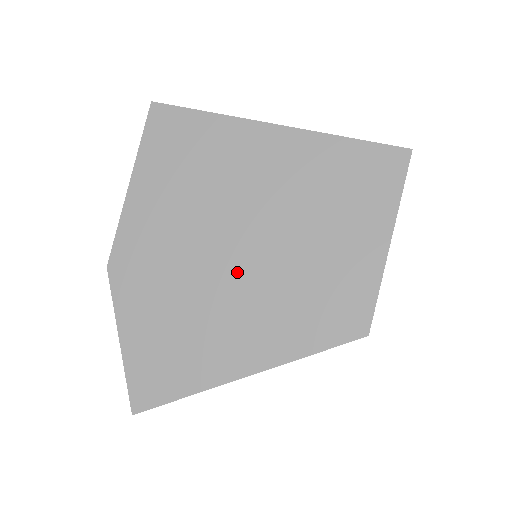
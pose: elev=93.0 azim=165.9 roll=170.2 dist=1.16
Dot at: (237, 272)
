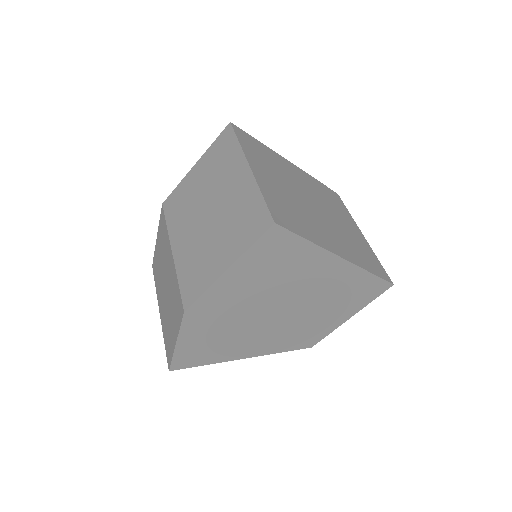
Dot at: (268, 322)
